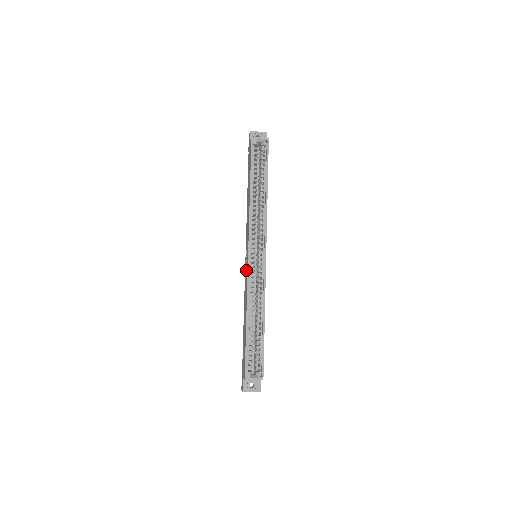
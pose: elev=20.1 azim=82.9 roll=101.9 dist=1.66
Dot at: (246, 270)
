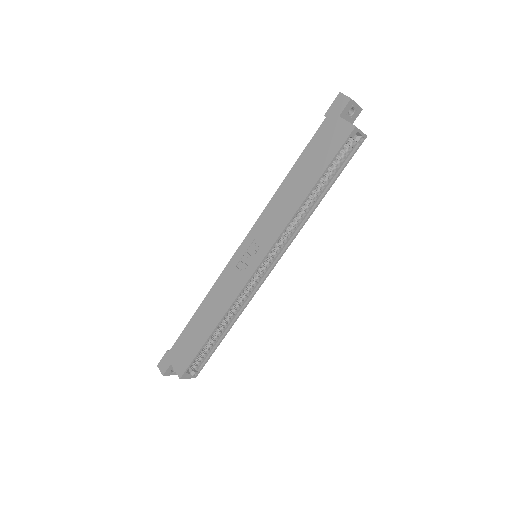
Dot at: (240, 272)
